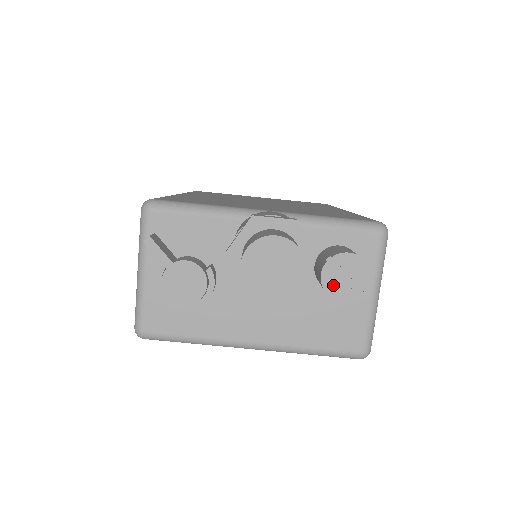
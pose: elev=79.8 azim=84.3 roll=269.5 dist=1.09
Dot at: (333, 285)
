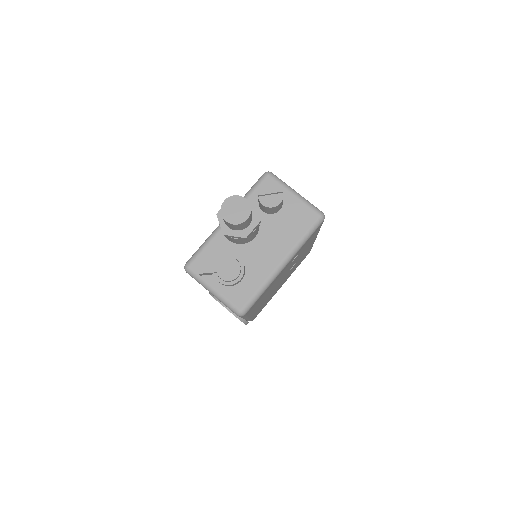
Dot at: (270, 203)
